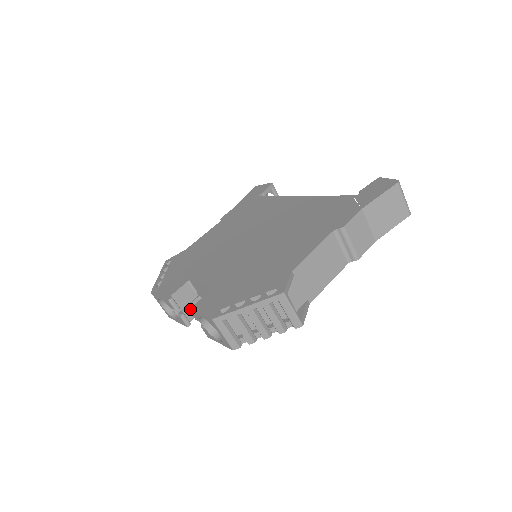
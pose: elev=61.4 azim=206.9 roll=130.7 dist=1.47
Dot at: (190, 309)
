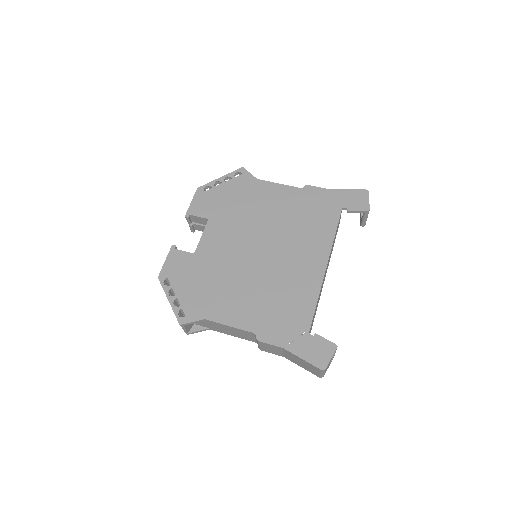
Dot at: (171, 248)
